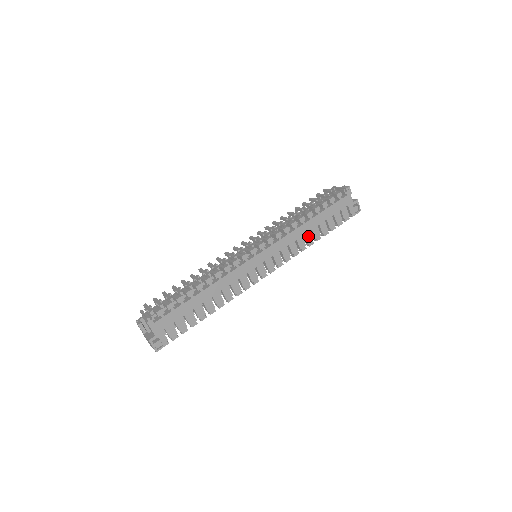
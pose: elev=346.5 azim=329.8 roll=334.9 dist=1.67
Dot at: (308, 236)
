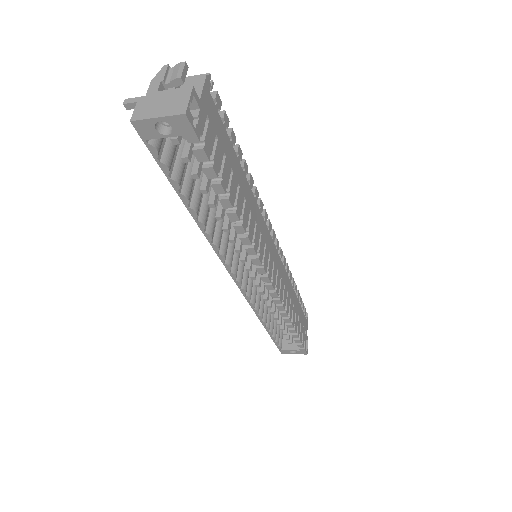
Dot at: (291, 306)
